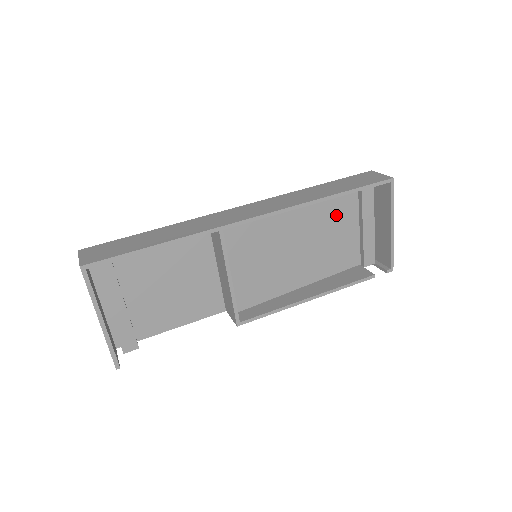
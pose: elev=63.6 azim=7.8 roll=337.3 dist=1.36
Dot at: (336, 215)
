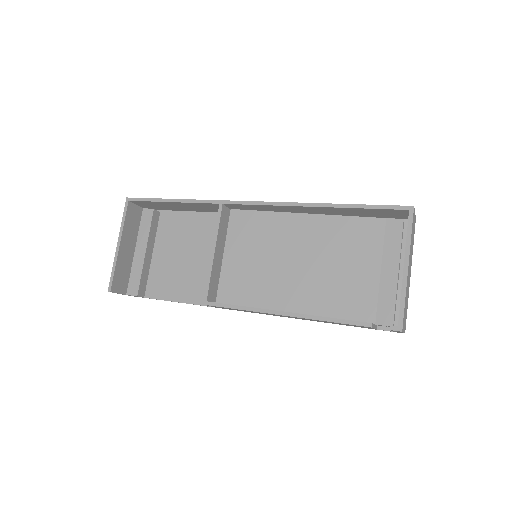
Dot at: (353, 247)
